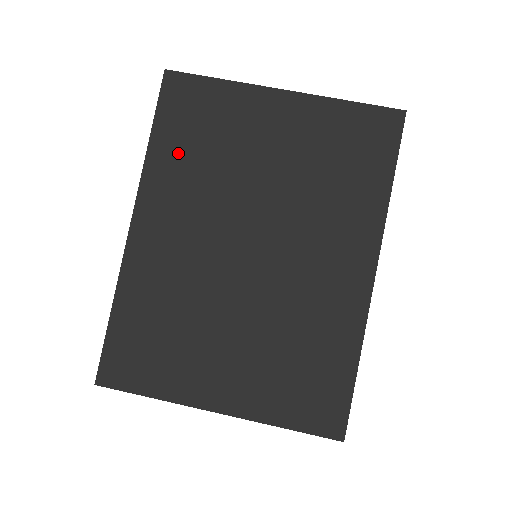
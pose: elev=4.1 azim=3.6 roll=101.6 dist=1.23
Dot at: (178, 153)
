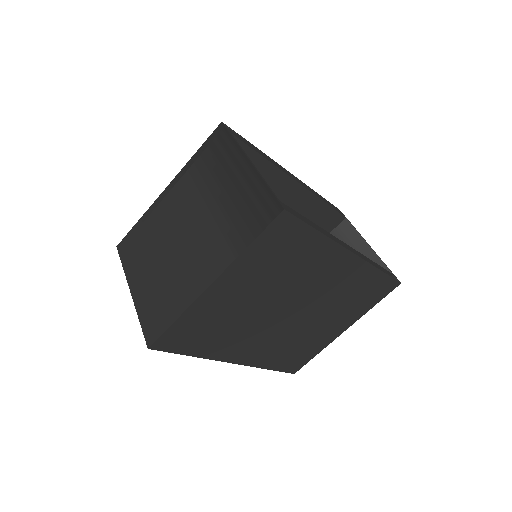
Dot at: (211, 343)
